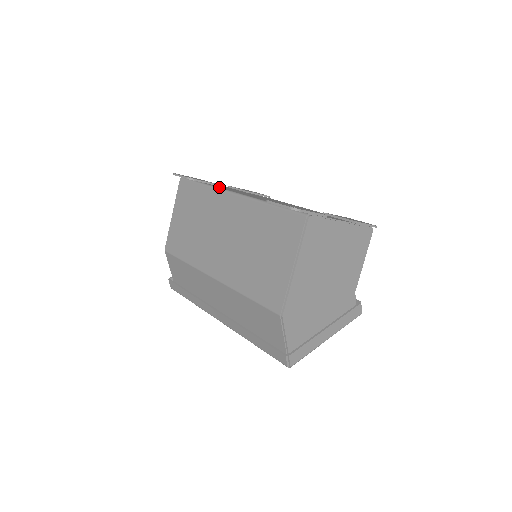
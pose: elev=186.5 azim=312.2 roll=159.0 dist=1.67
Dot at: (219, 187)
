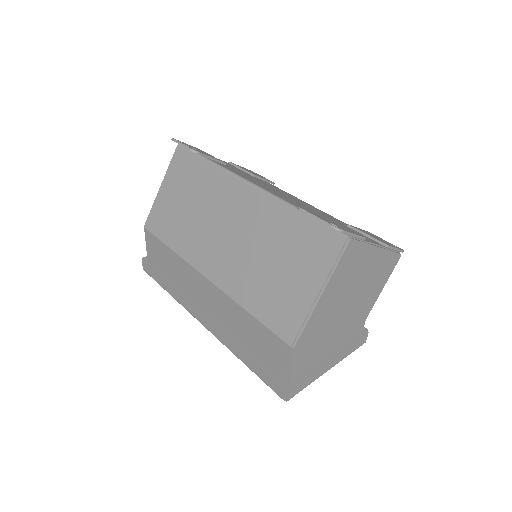
Dot at: occluded
